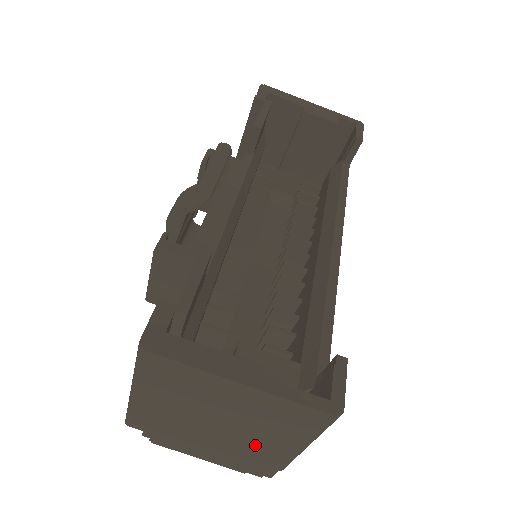
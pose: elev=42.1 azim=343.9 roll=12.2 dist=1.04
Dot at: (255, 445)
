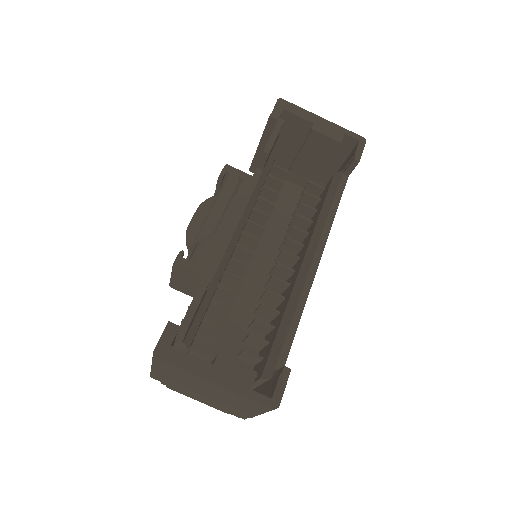
Dot at: (230, 406)
